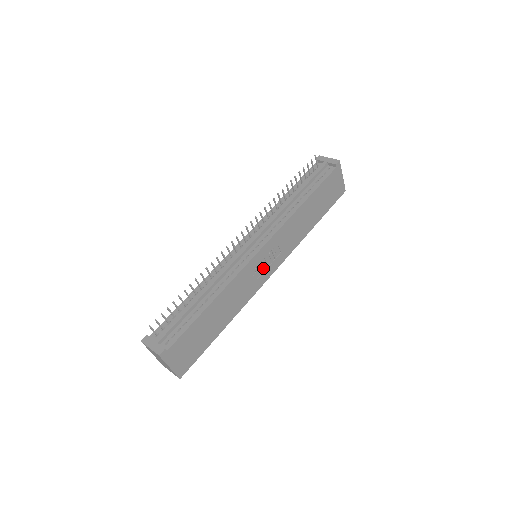
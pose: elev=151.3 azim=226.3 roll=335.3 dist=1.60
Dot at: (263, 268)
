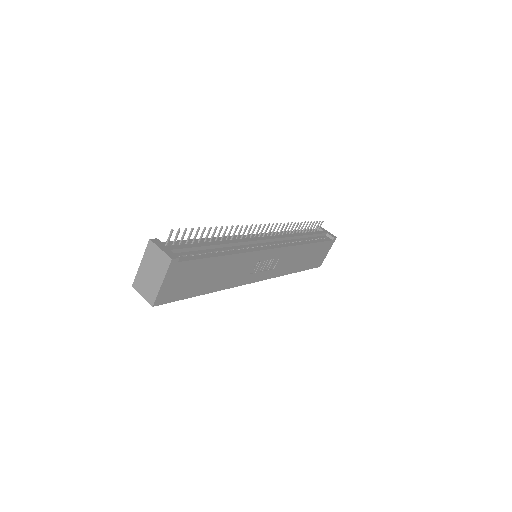
Dot at: (260, 268)
